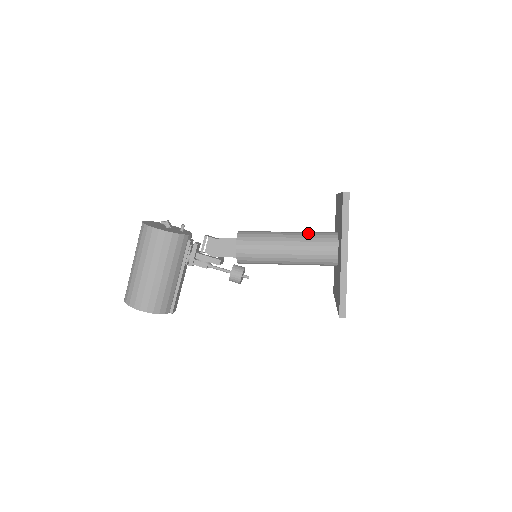
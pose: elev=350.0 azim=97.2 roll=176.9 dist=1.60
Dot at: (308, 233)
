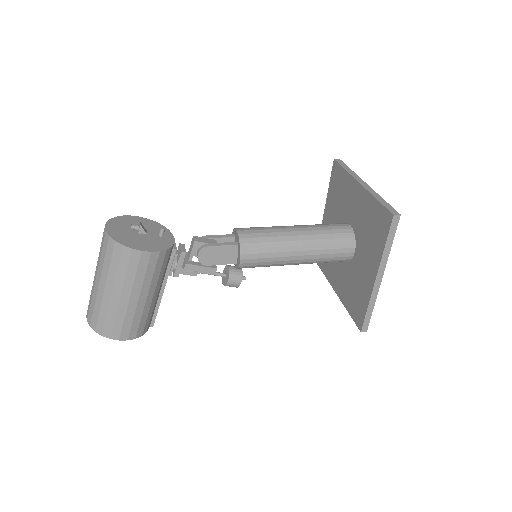
Dot at: (321, 231)
